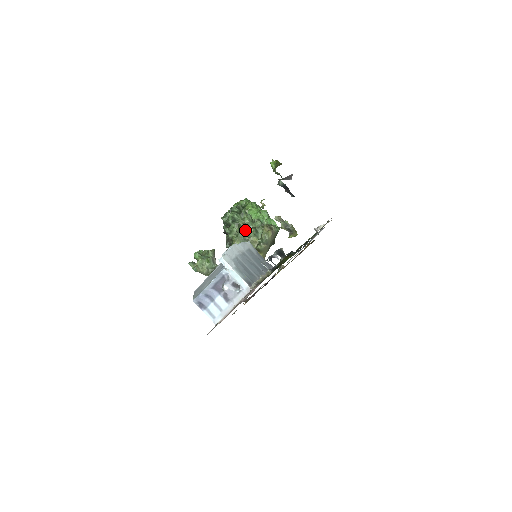
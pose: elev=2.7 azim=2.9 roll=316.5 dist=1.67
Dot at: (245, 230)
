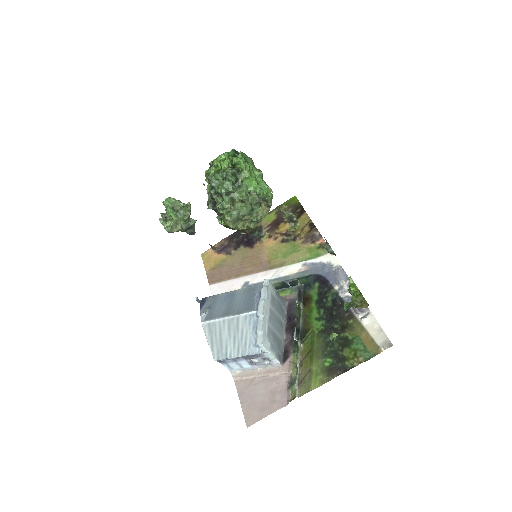
Dot at: (240, 208)
